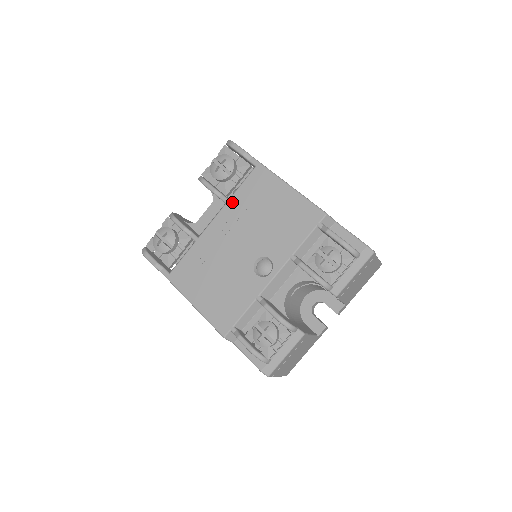
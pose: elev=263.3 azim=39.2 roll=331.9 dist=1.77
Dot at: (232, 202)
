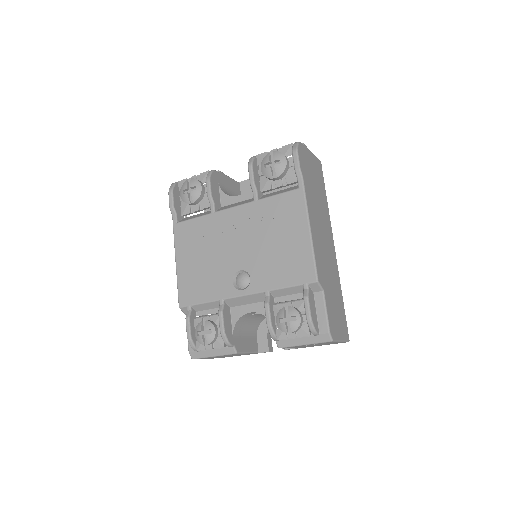
Dot at: (259, 204)
